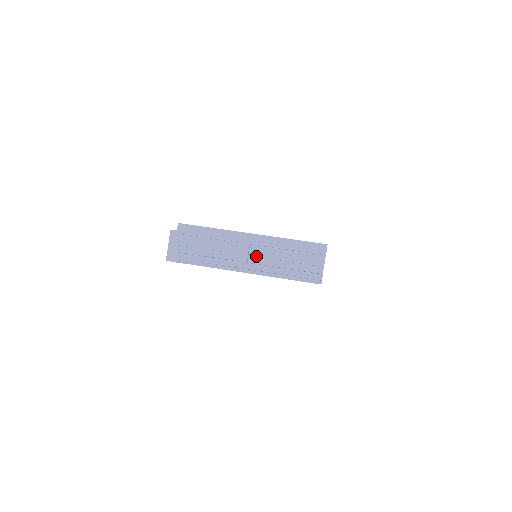
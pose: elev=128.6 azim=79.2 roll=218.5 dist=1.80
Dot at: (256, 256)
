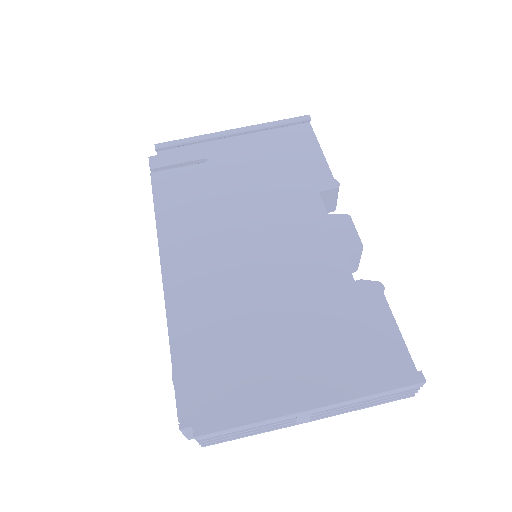
Dot at: occluded
